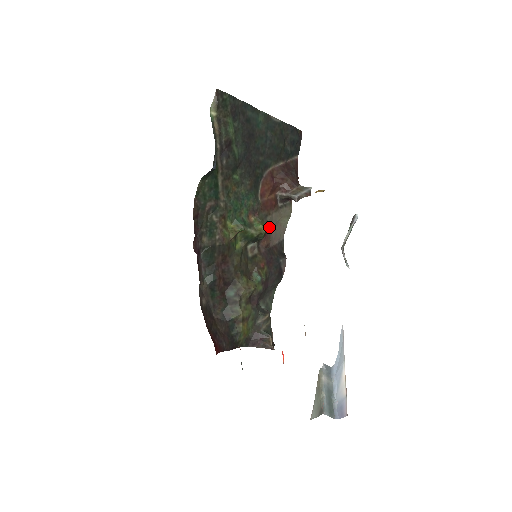
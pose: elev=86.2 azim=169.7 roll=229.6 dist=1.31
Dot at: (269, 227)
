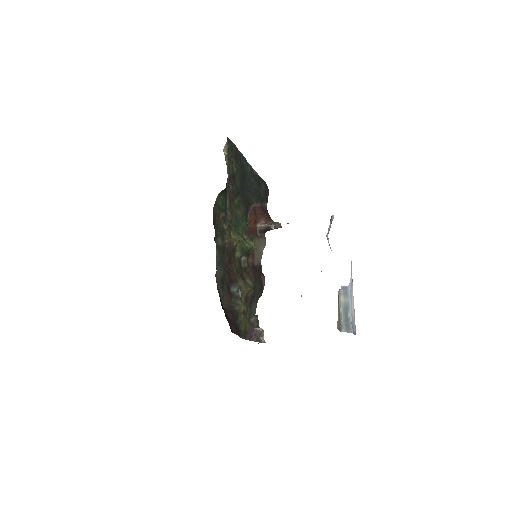
Dot at: (254, 248)
